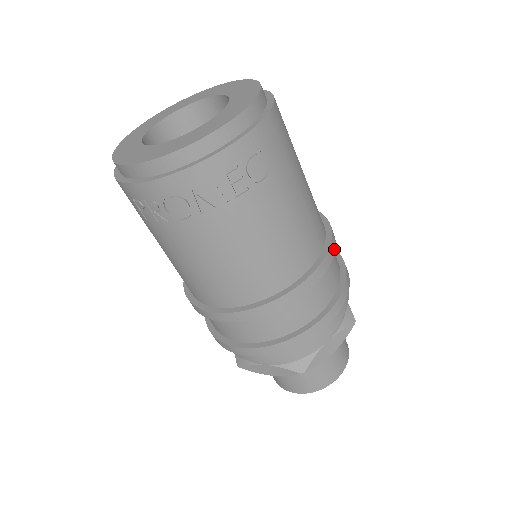
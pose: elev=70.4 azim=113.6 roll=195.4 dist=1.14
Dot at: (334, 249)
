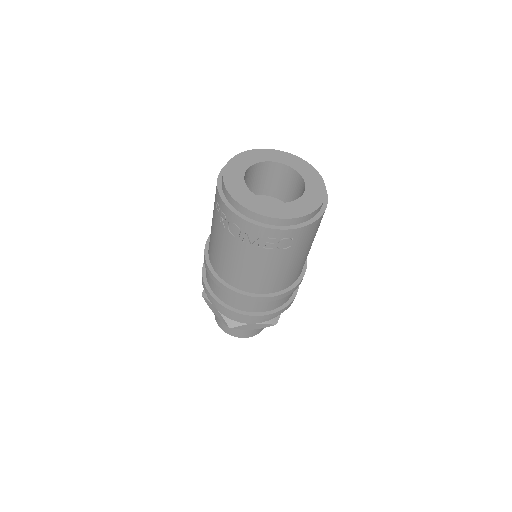
Dot at: (294, 290)
